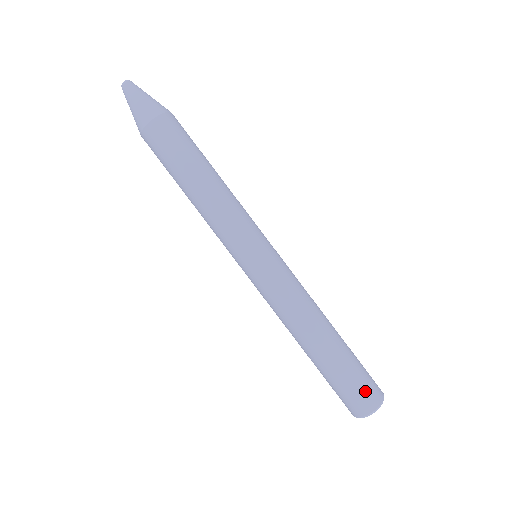
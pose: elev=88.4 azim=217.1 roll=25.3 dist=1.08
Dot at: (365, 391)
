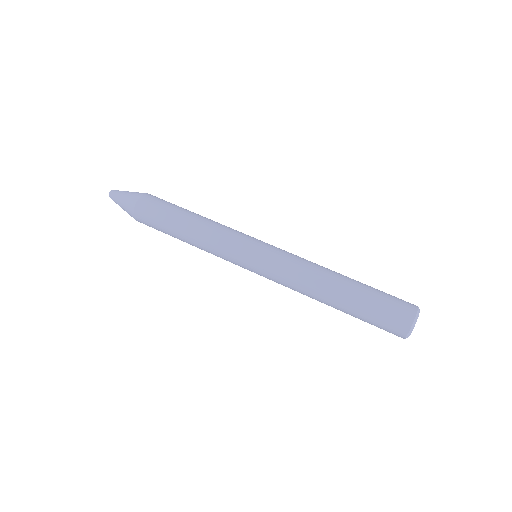
Dot at: (399, 303)
